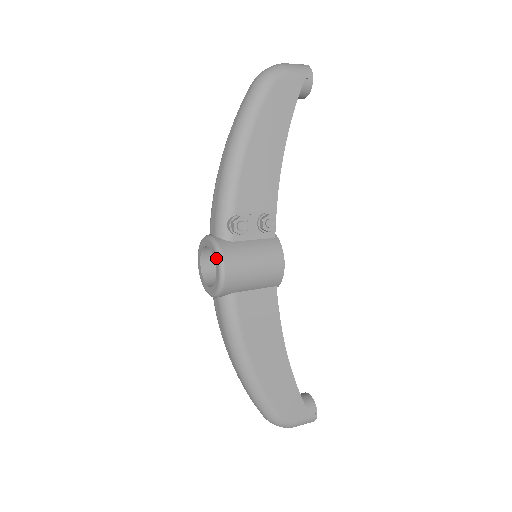
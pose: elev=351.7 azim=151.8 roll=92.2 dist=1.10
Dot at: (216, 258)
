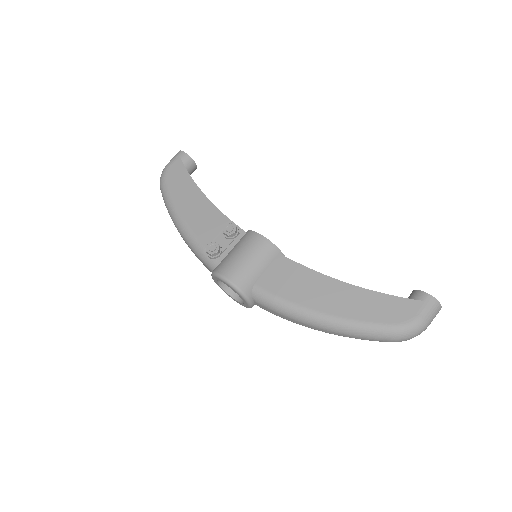
Dot at: (218, 279)
